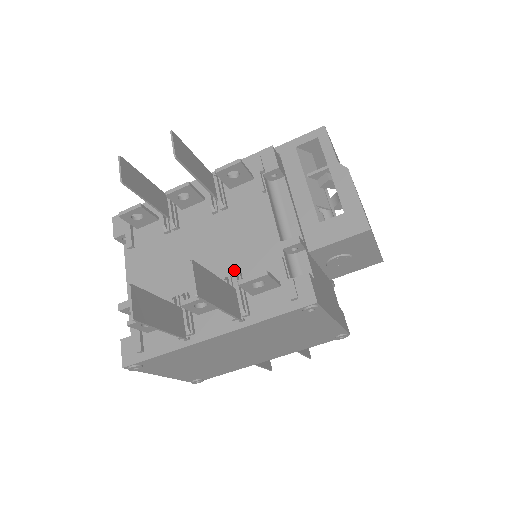
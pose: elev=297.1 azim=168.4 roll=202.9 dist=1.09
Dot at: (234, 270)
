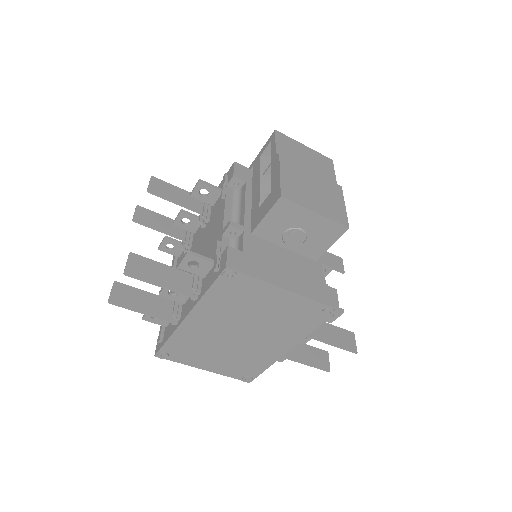
Dot at: occluded
